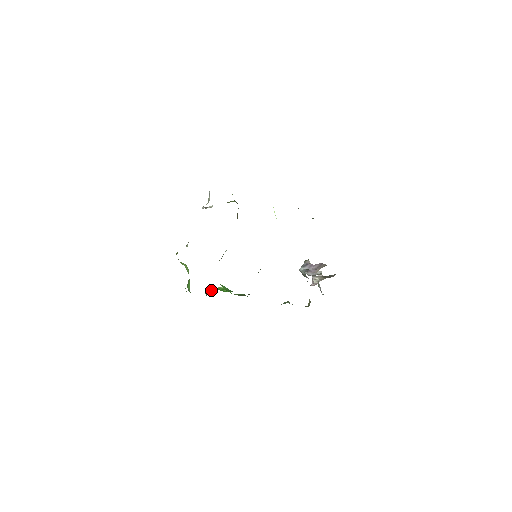
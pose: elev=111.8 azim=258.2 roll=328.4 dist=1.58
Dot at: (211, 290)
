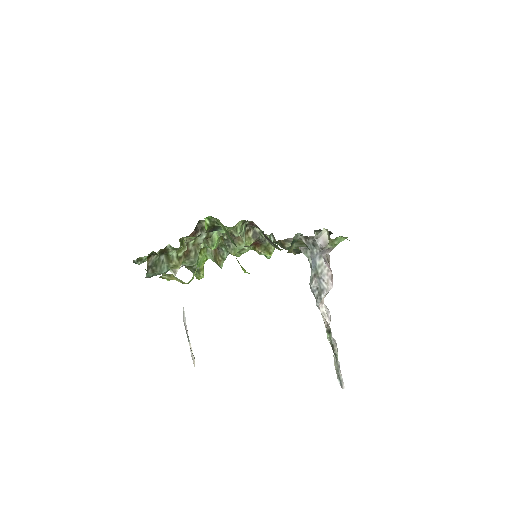
Dot at: occluded
